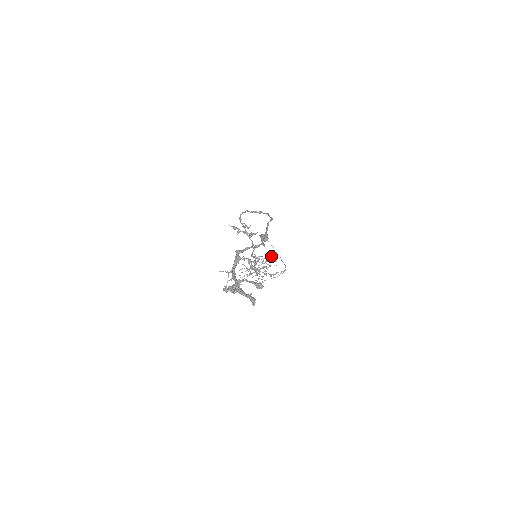
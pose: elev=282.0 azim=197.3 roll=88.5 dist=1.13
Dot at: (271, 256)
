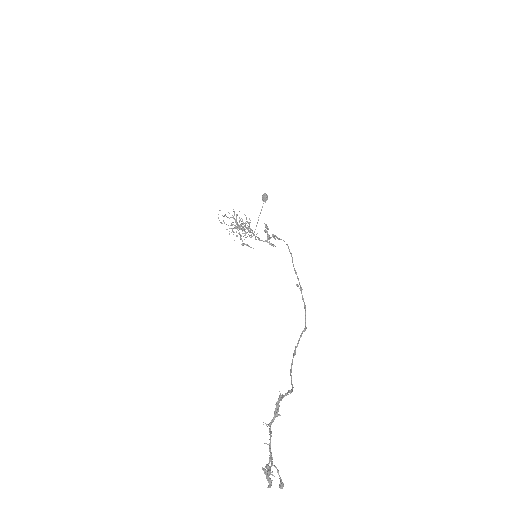
Dot at: occluded
